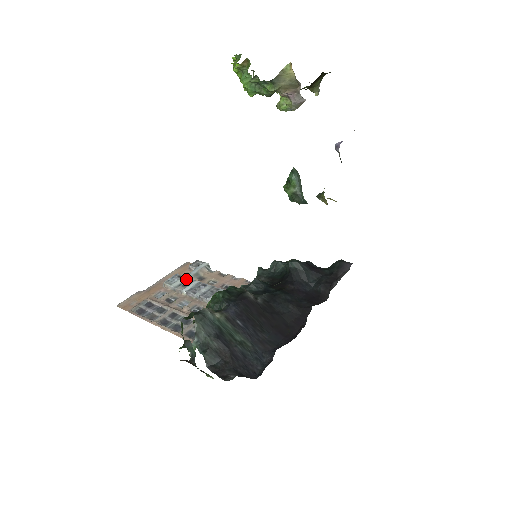
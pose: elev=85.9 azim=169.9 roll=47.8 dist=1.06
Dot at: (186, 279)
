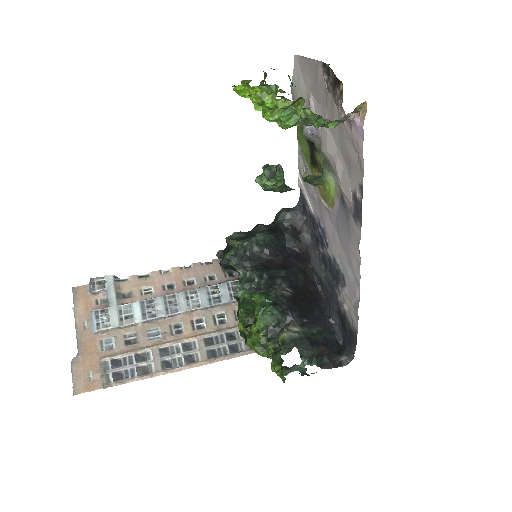
Dot at: (118, 309)
